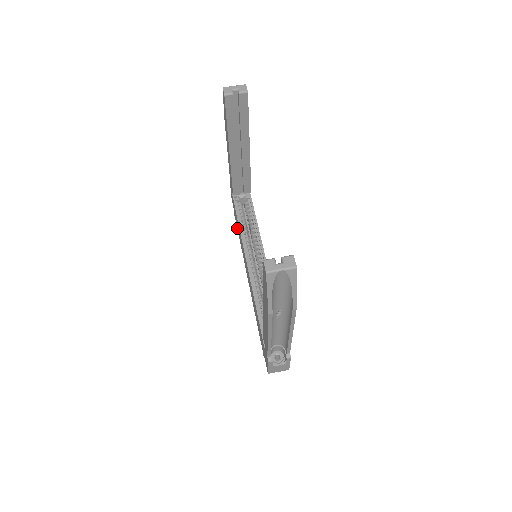
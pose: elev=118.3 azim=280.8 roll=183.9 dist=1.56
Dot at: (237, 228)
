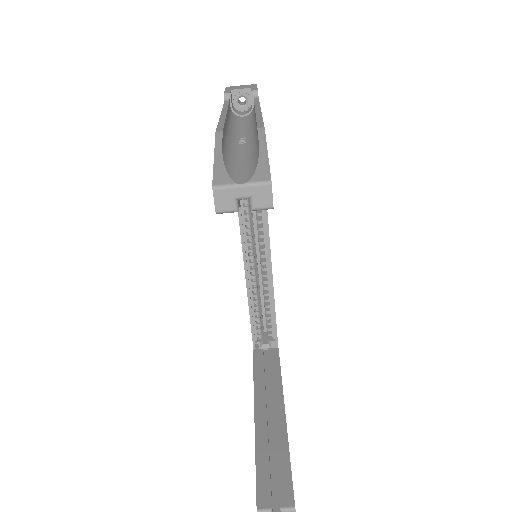
Dot at: occluded
